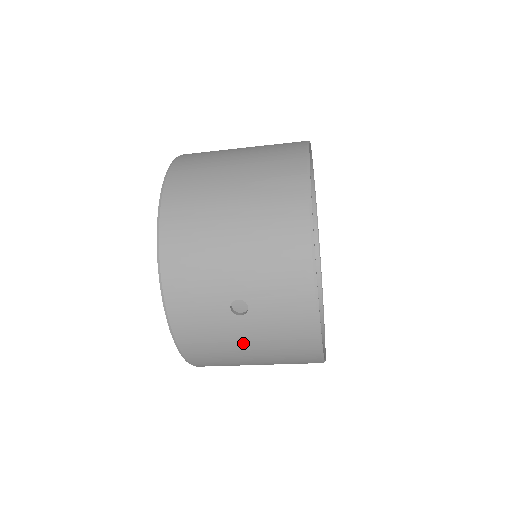
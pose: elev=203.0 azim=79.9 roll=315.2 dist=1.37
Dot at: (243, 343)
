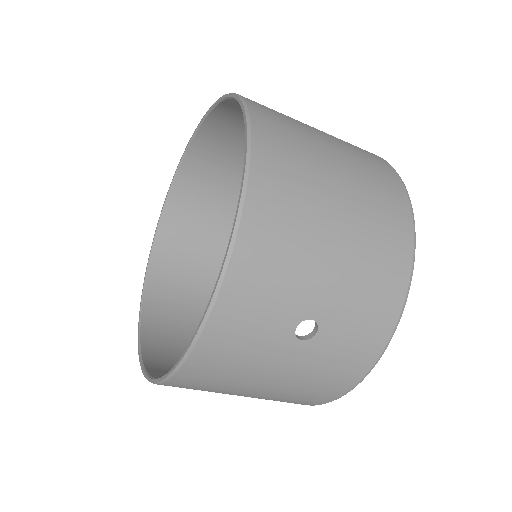
Dot at: (273, 373)
